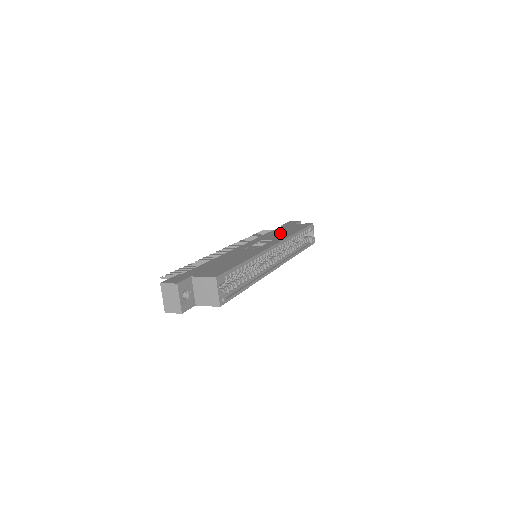
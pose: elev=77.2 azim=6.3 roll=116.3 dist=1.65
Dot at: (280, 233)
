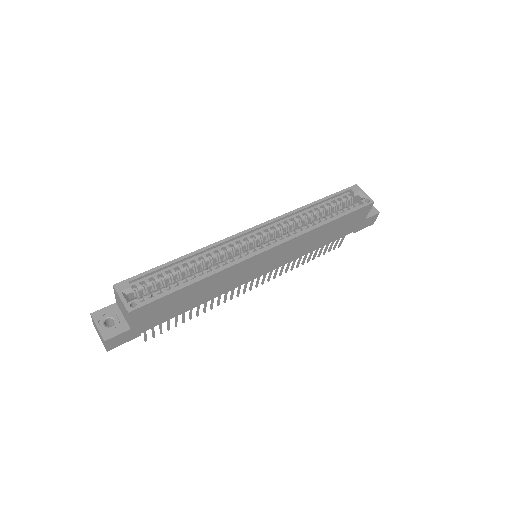
Dot at: occluded
